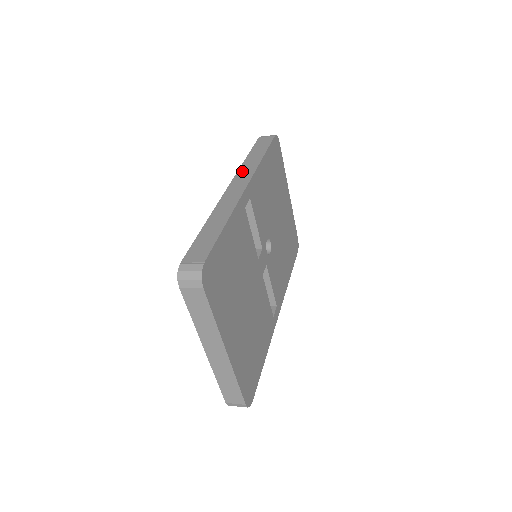
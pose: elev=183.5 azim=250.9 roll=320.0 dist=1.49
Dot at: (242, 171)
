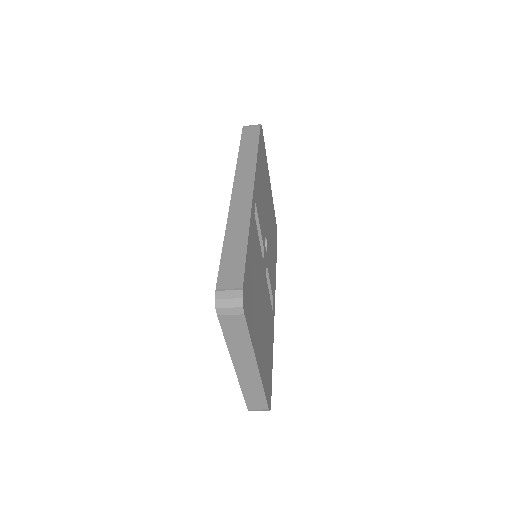
Dot at: (241, 171)
